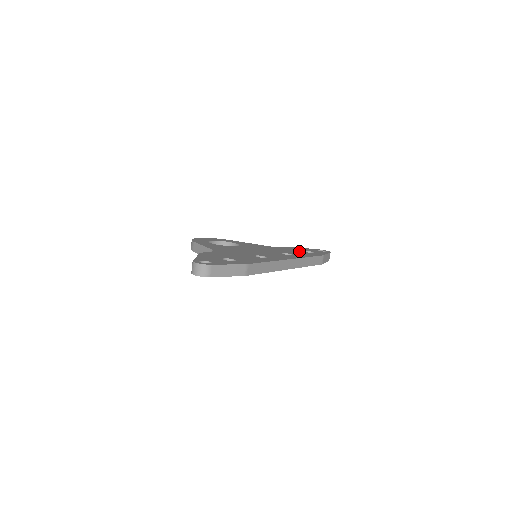
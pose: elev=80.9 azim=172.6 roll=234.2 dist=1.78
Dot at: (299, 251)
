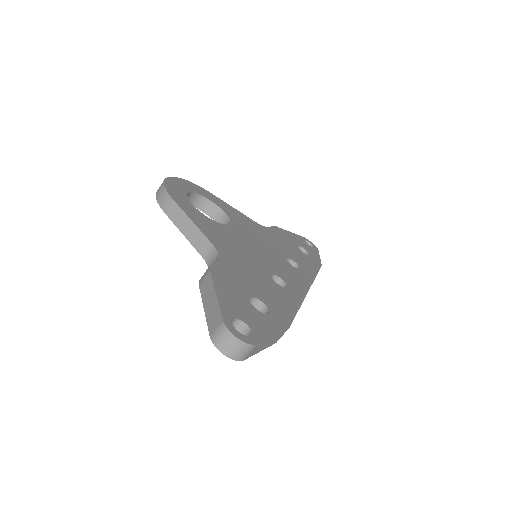
Dot at: (295, 248)
